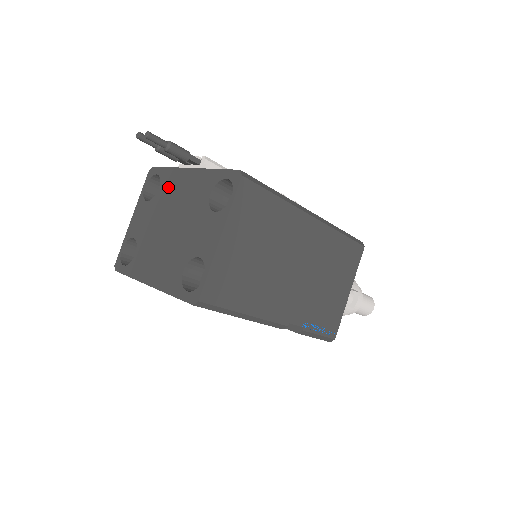
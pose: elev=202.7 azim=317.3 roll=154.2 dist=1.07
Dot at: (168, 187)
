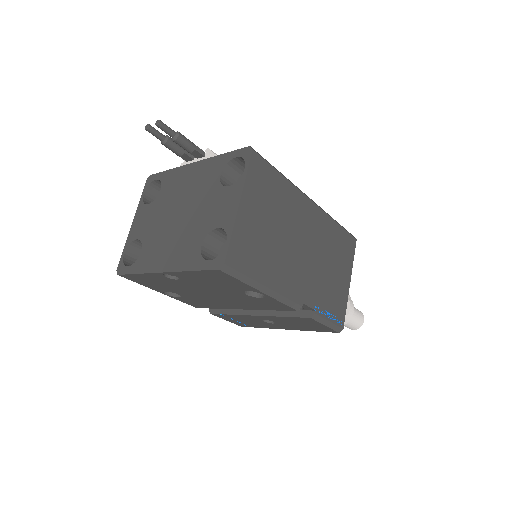
Dot at: (171, 185)
